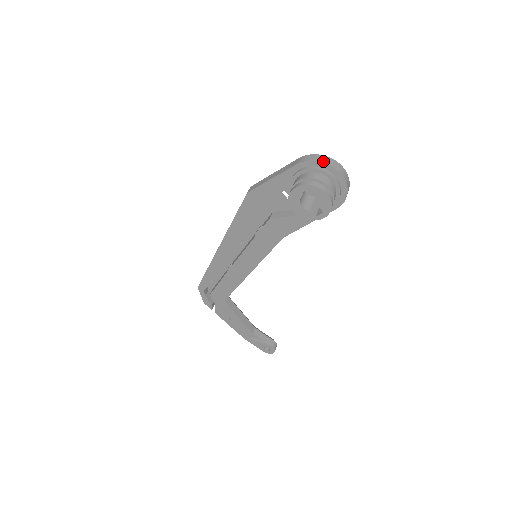
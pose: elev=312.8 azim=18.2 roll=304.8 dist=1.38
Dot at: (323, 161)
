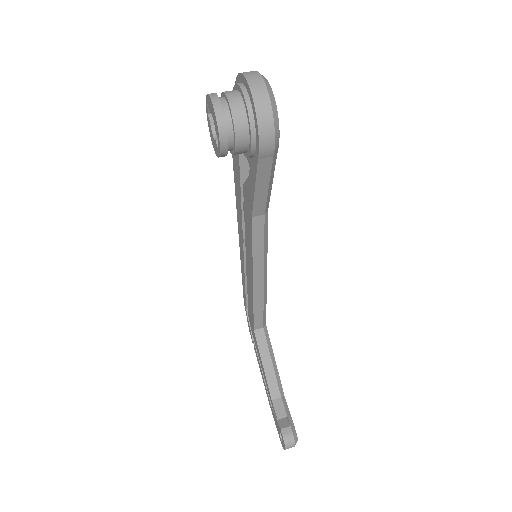
Dot at: (243, 72)
